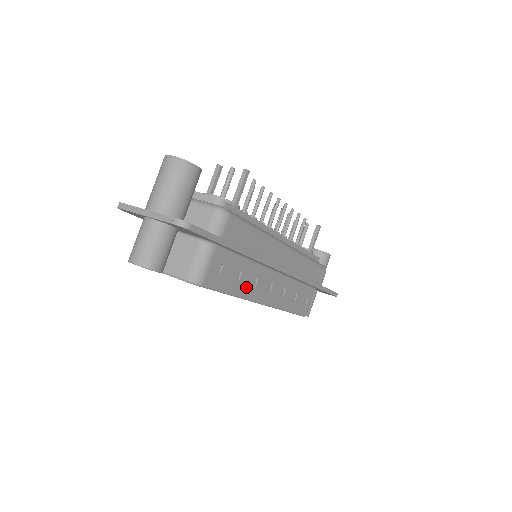
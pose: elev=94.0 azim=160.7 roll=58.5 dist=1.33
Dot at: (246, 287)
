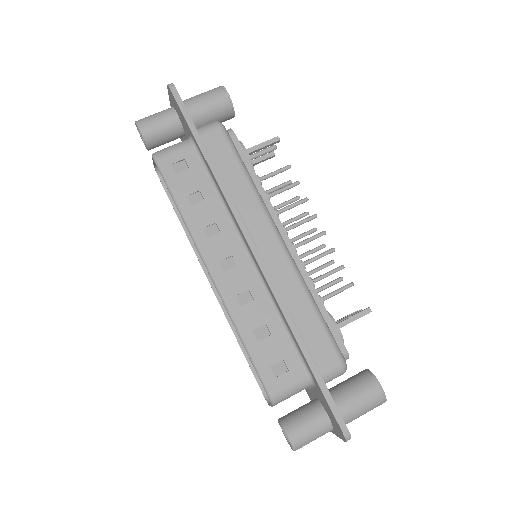
Dot at: (200, 222)
